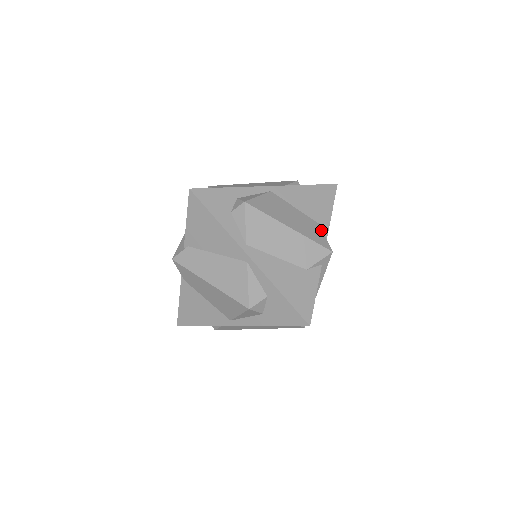
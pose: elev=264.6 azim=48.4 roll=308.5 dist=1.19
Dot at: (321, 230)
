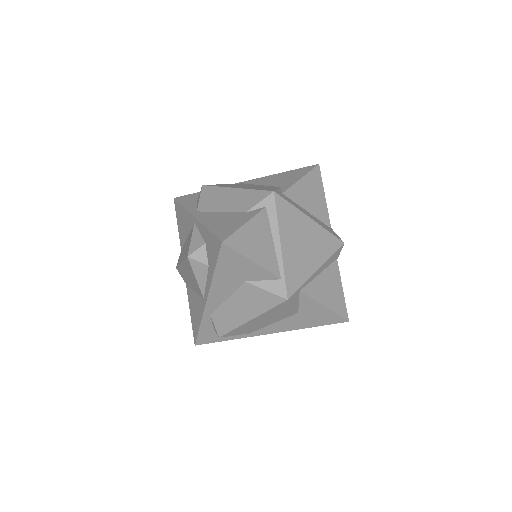
Dot at: (277, 188)
